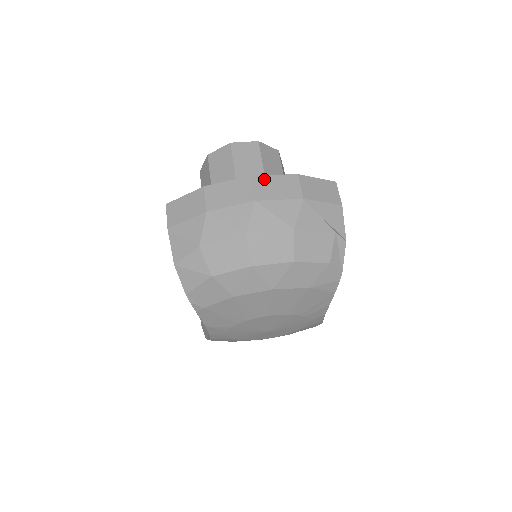
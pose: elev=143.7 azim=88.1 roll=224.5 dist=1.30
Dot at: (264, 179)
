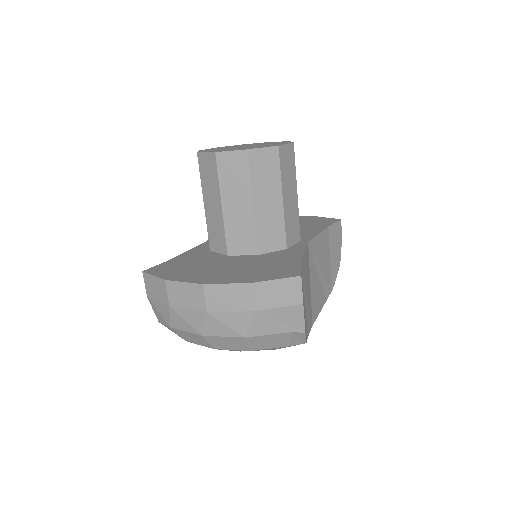
Dot at: (216, 289)
